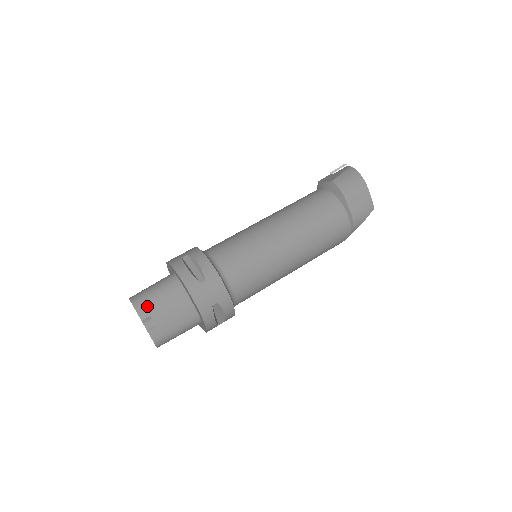
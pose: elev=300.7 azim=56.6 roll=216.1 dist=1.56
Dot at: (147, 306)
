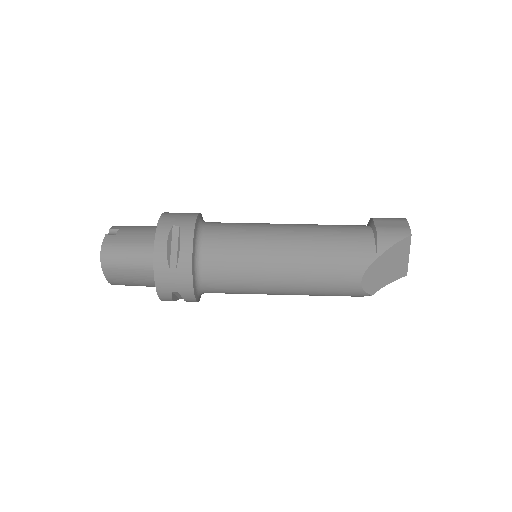
Dot at: (125, 226)
